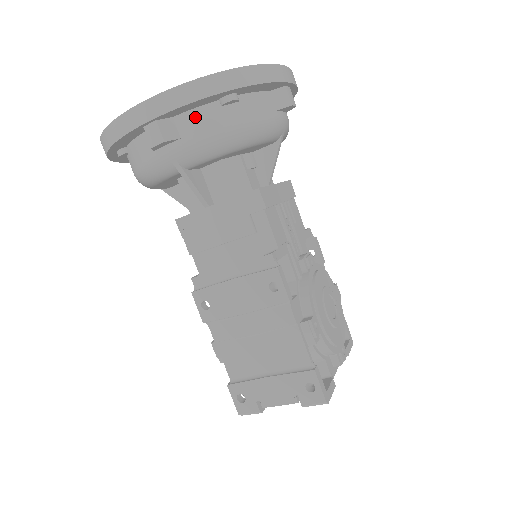
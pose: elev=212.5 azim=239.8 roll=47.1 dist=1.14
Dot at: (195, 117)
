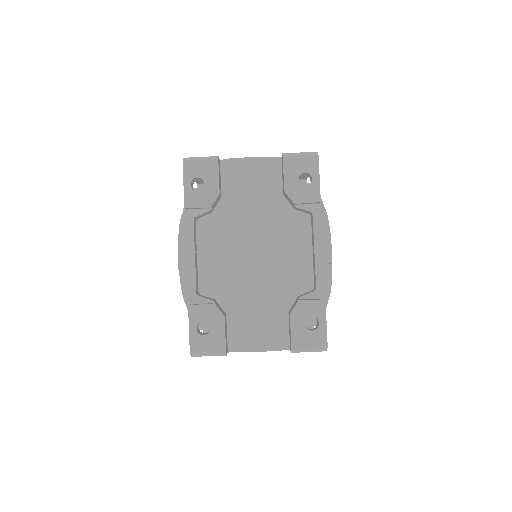
Dot at: occluded
